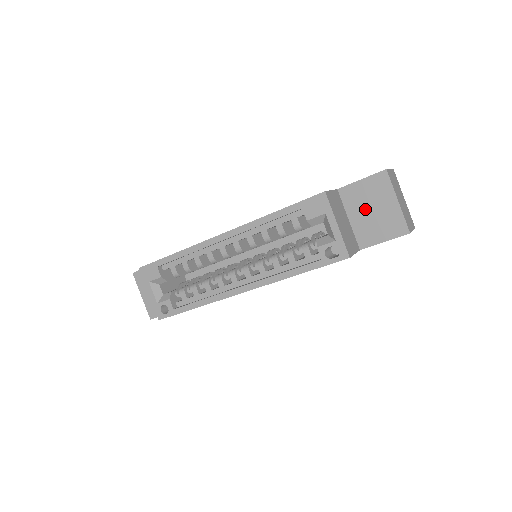
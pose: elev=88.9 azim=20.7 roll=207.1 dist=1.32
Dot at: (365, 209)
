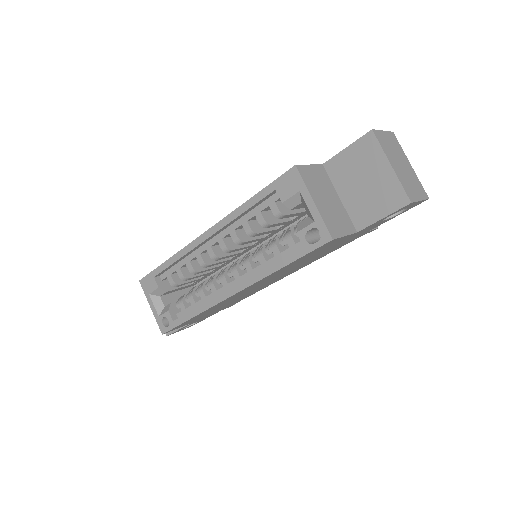
Dot at: (355, 182)
